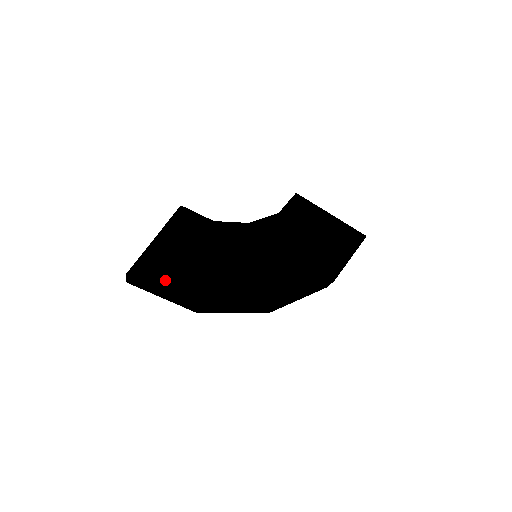
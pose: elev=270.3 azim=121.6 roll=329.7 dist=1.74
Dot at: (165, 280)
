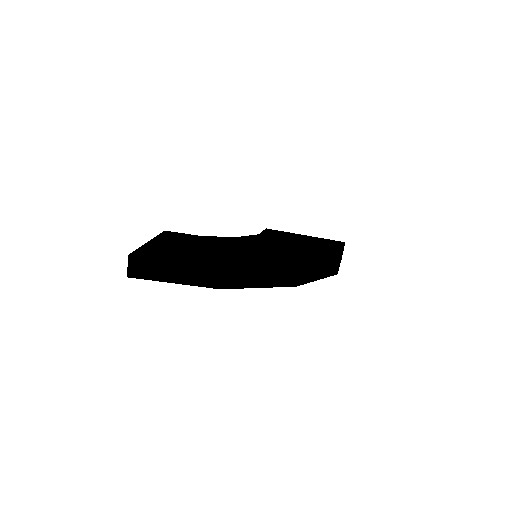
Dot at: (174, 257)
